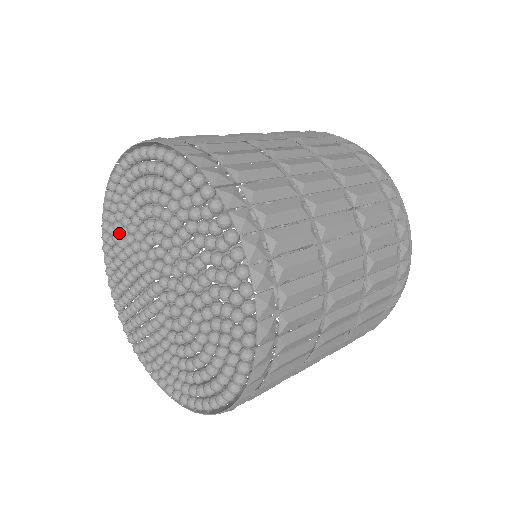
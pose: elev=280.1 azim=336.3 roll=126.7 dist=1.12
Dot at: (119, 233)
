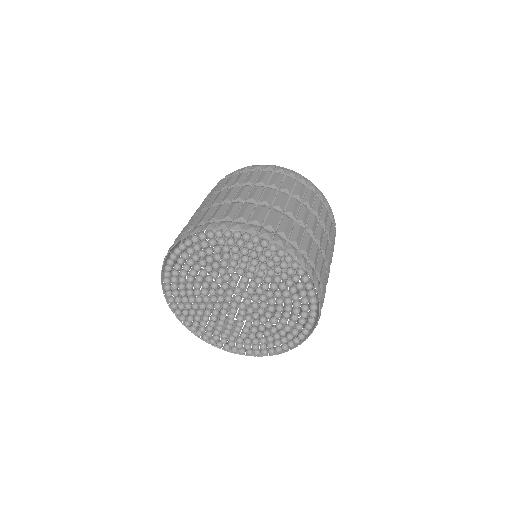
Dot at: (201, 265)
